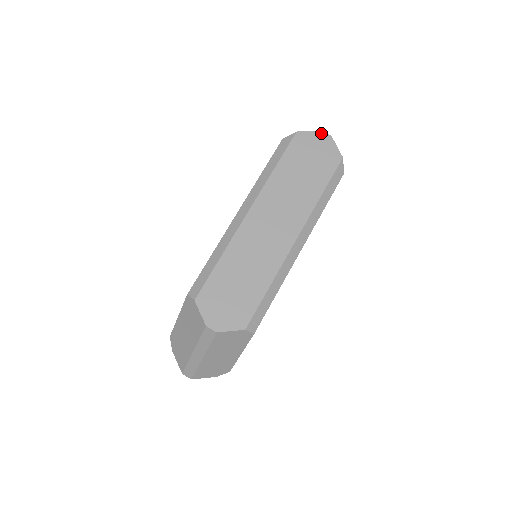
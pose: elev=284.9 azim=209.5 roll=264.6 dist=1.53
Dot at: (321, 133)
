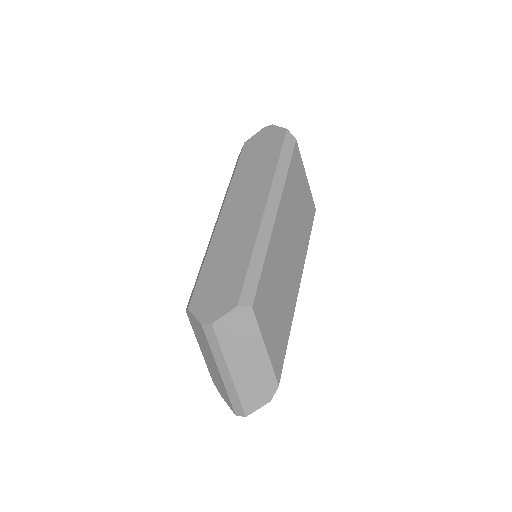
Dot at: (264, 129)
